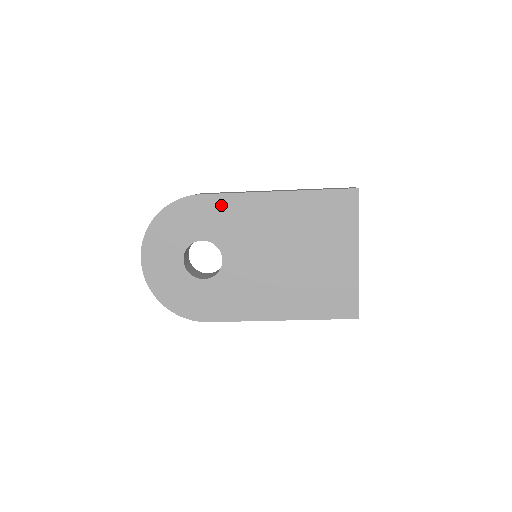
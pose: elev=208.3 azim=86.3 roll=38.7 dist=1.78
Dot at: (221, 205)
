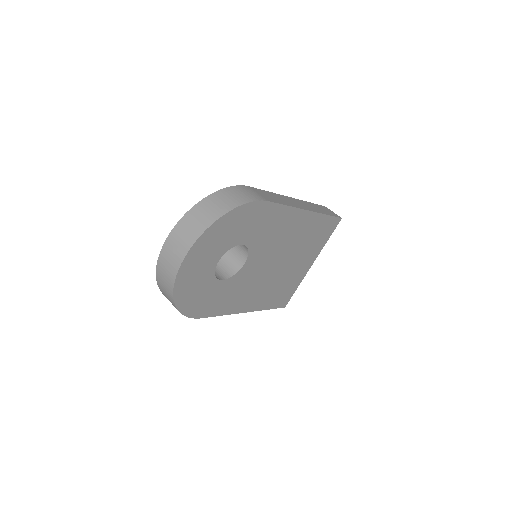
Dot at: (274, 214)
